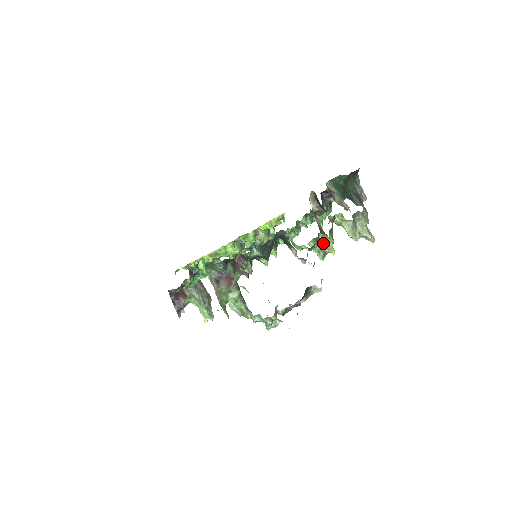
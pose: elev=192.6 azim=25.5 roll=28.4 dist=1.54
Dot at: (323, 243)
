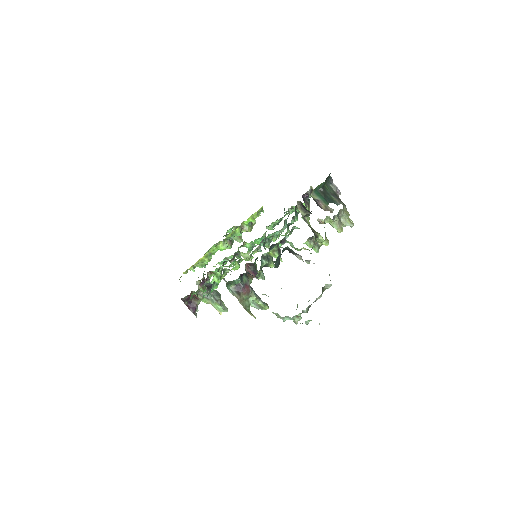
Dot at: occluded
